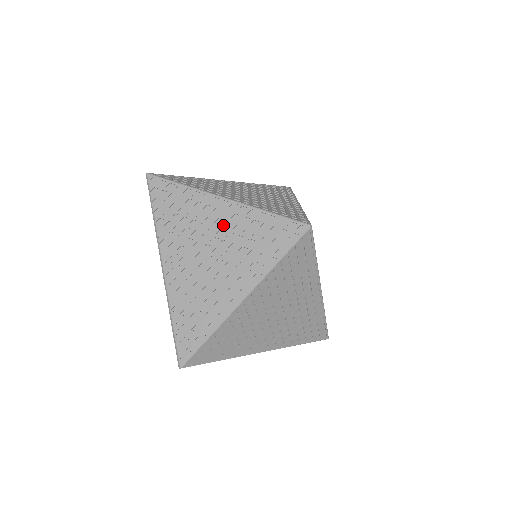
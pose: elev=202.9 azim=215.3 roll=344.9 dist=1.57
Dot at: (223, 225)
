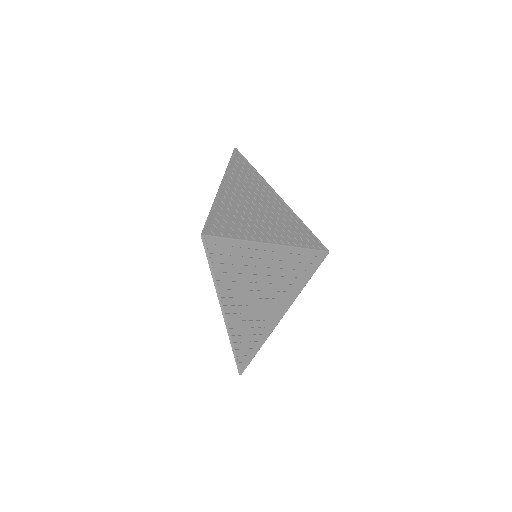
Dot at: (275, 205)
